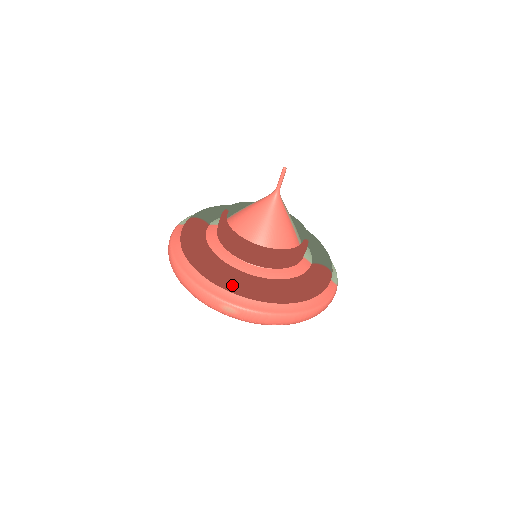
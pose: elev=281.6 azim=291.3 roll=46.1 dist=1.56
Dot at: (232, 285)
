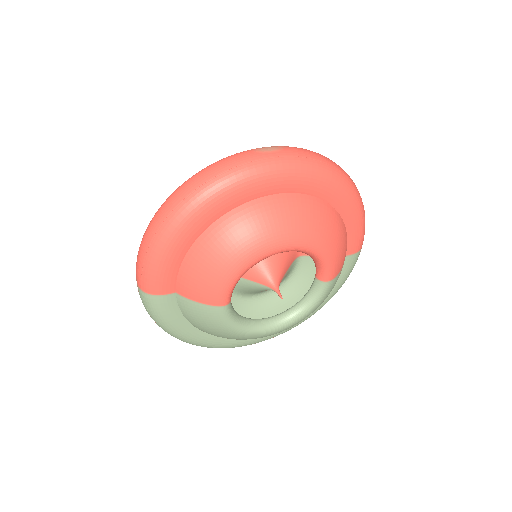
Dot at: occluded
